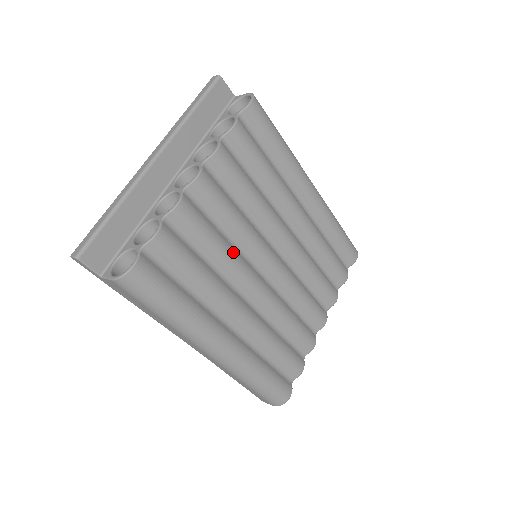
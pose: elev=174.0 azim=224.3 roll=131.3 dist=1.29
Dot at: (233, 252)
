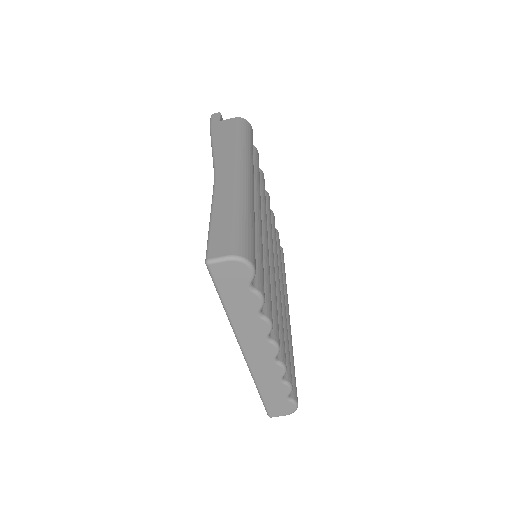
Dot at: occluded
